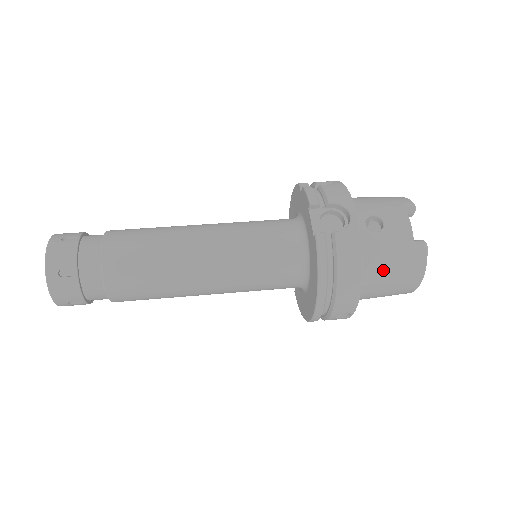
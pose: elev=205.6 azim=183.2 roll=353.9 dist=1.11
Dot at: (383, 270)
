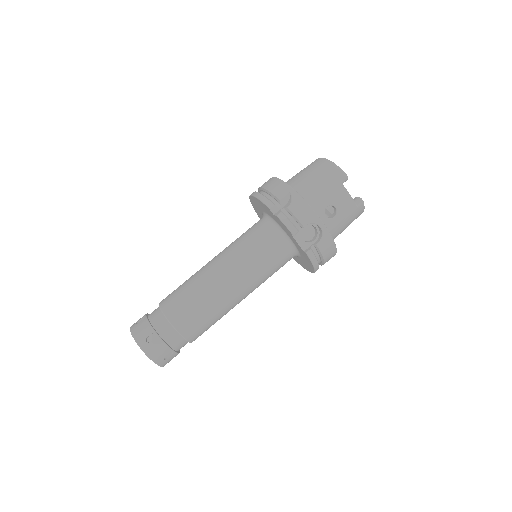
Dot at: (342, 230)
